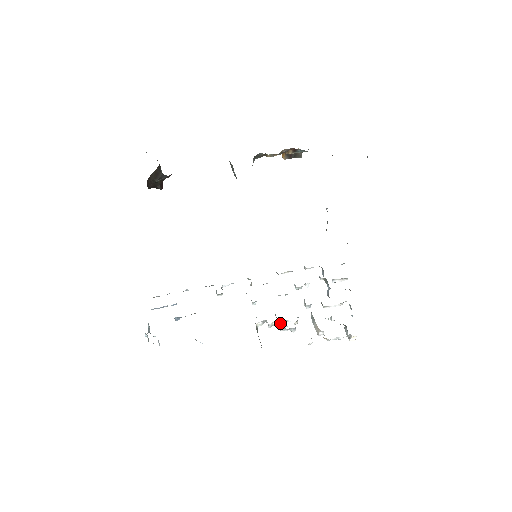
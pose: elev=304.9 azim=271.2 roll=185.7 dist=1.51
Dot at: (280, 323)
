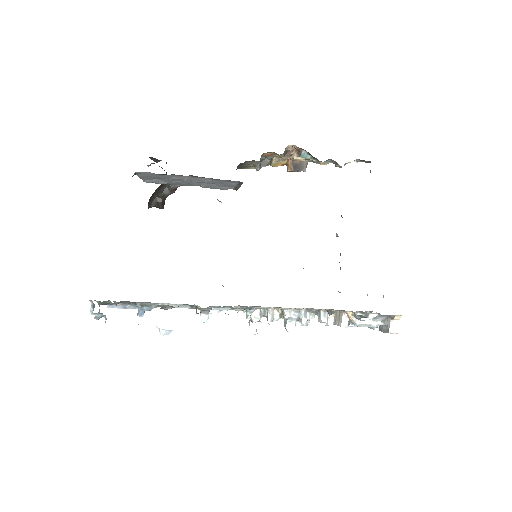
Dot at: (285, 321)
